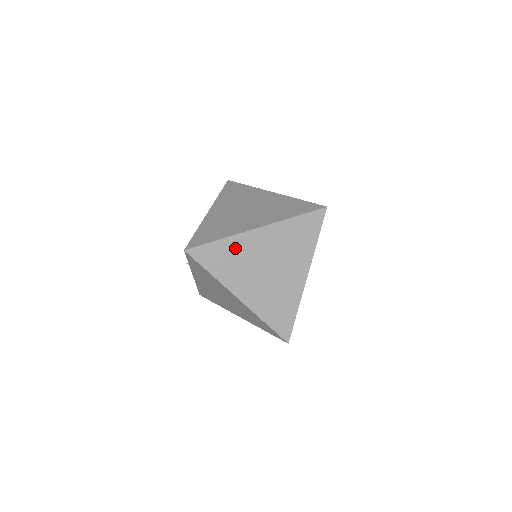
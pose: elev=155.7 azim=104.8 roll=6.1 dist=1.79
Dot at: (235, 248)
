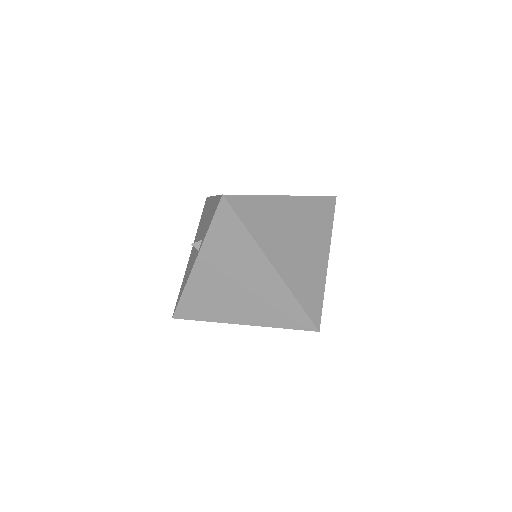
Dot at: (268, 209)
